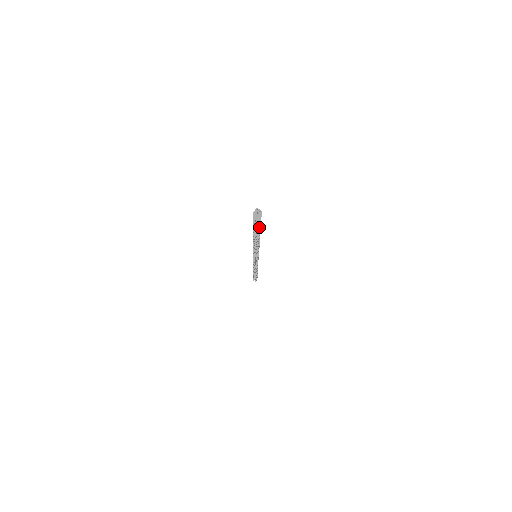
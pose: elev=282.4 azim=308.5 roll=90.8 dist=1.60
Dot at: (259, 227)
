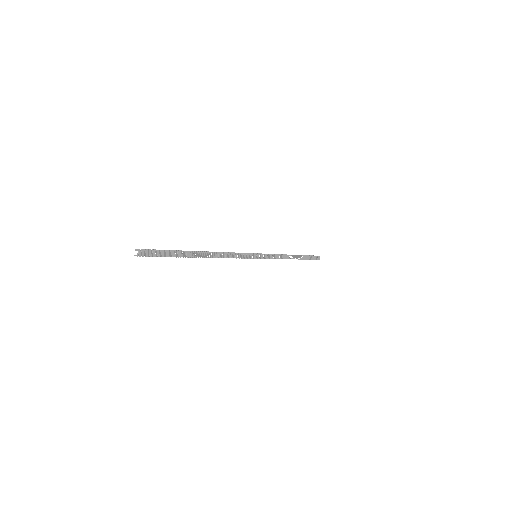
Dot at: (177, 256)
